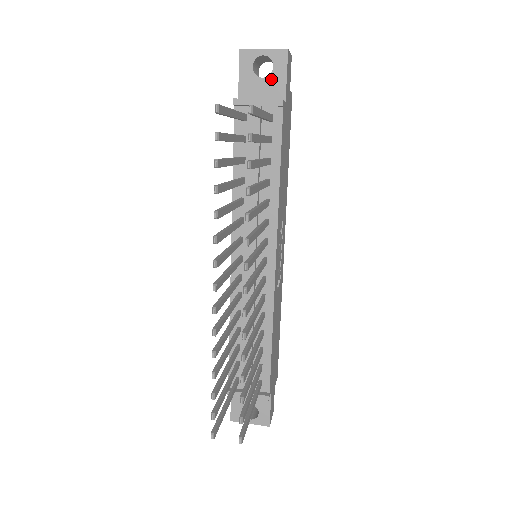
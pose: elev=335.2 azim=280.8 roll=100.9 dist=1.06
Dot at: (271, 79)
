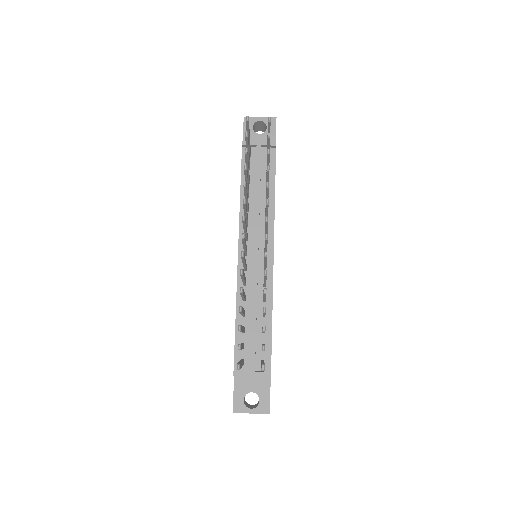
Dot at: (265, 135)
